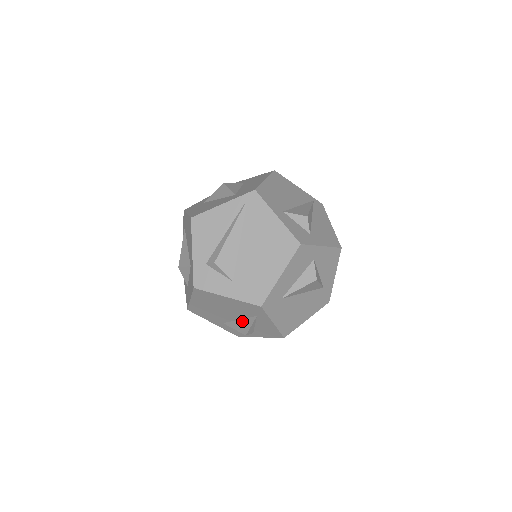
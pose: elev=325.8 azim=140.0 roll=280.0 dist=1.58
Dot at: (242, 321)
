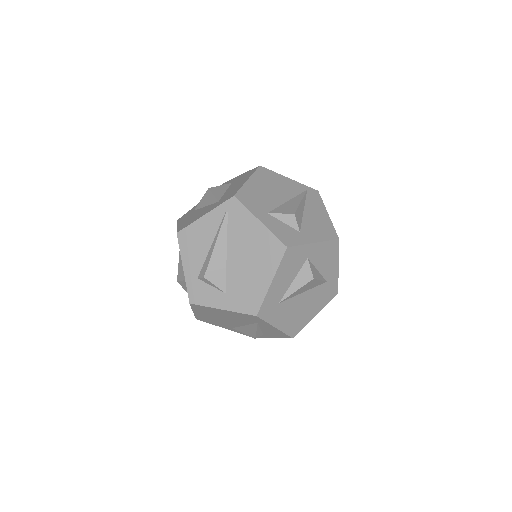
Dot at: (247, 327)
